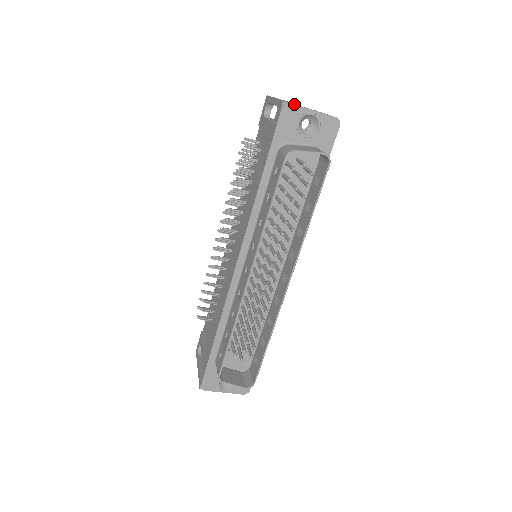
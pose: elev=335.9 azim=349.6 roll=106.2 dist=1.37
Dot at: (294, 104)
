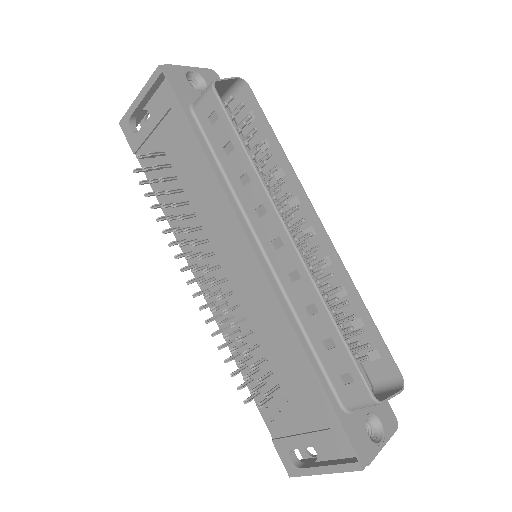
Dot at: occluded
